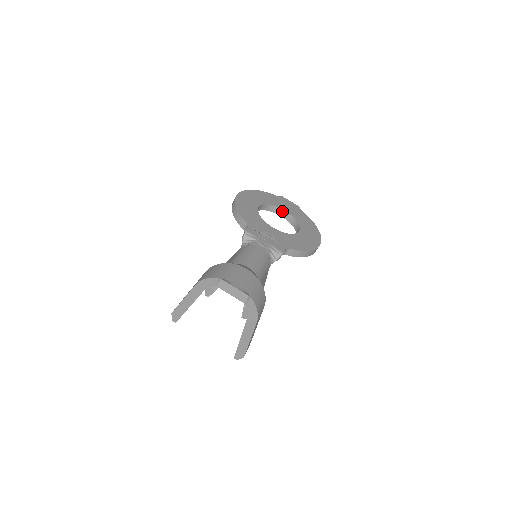
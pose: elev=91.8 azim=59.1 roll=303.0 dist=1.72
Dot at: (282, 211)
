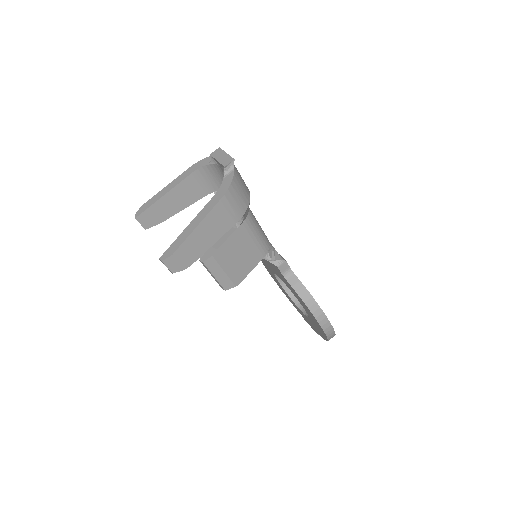
Dot at: occluded
